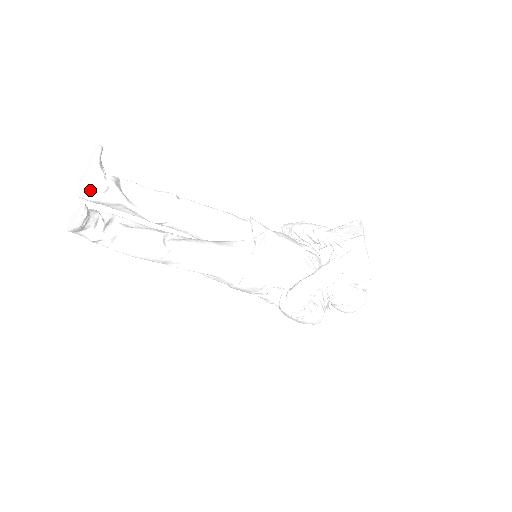
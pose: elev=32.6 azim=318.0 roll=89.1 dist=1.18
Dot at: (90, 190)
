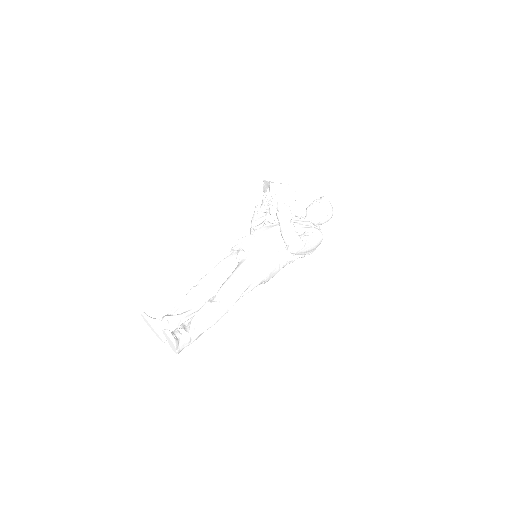
Dot at: occluded
